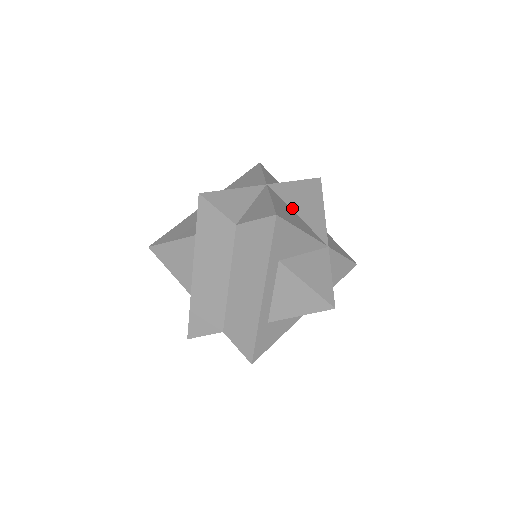
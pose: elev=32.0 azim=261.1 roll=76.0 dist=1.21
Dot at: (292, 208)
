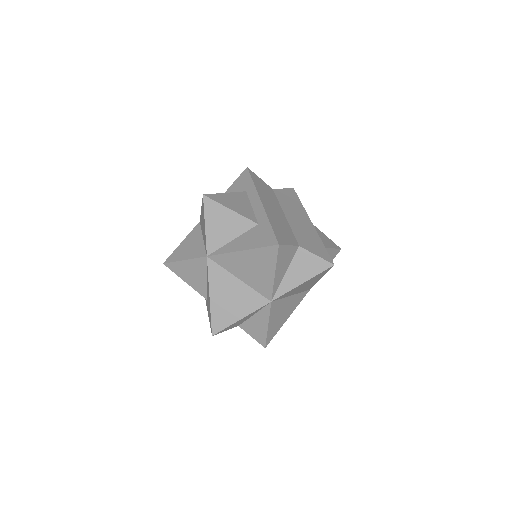
Dot at: (289, 296)
